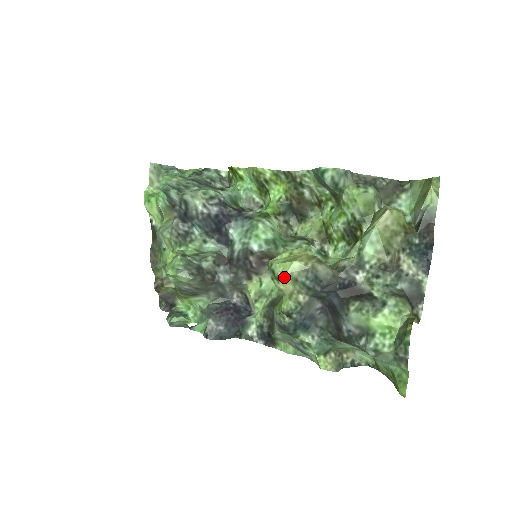
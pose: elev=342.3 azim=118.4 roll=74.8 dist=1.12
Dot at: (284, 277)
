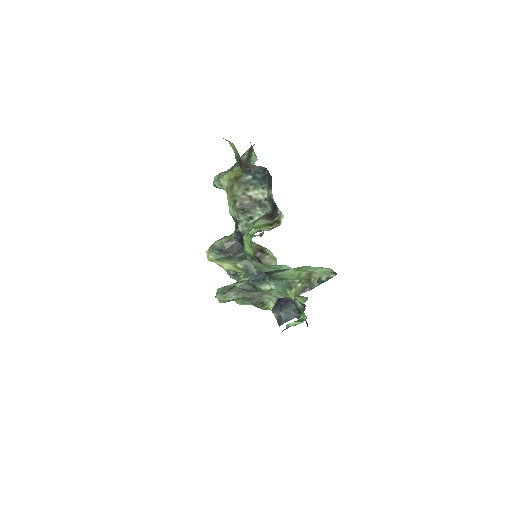
Dot at: occluded
